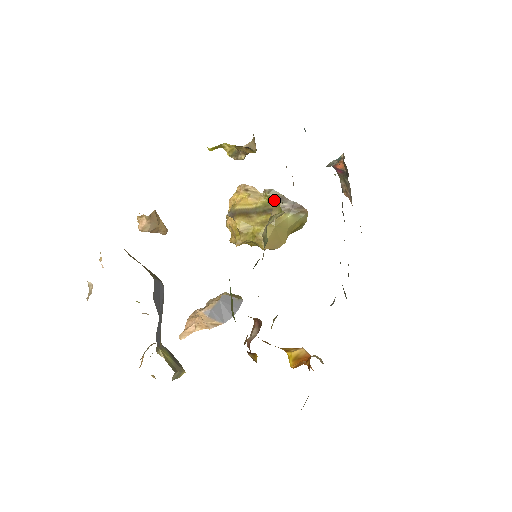
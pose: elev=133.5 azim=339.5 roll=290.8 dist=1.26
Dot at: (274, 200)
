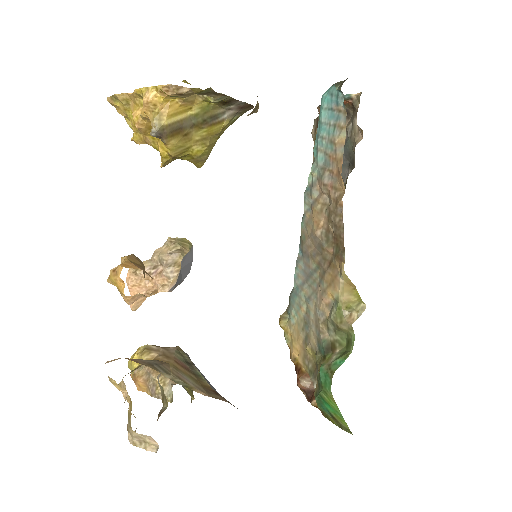
Dot at: (345, 278)
